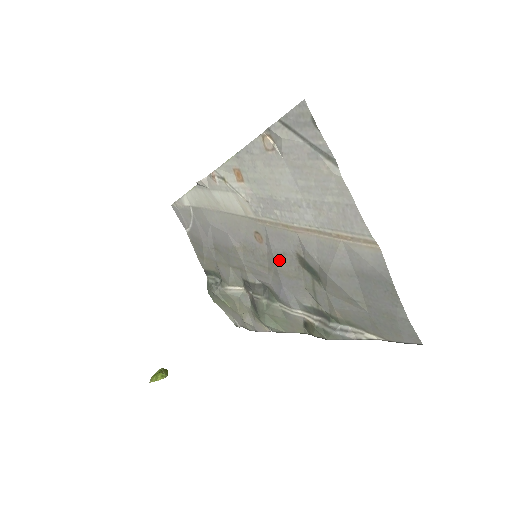
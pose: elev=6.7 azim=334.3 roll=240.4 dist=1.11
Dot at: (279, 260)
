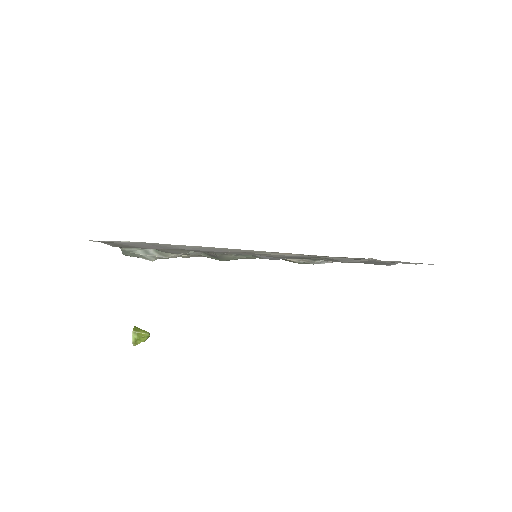
Dot at: occluded
